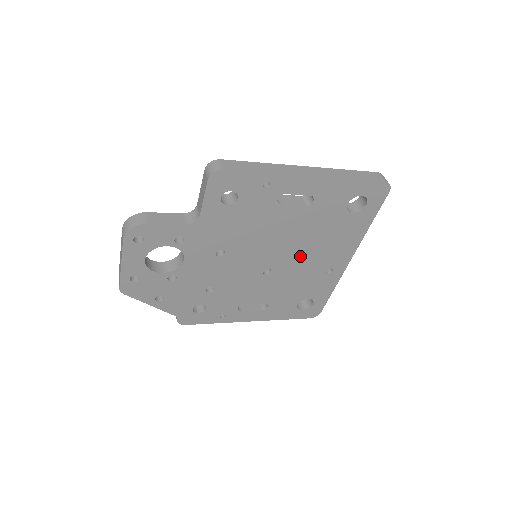
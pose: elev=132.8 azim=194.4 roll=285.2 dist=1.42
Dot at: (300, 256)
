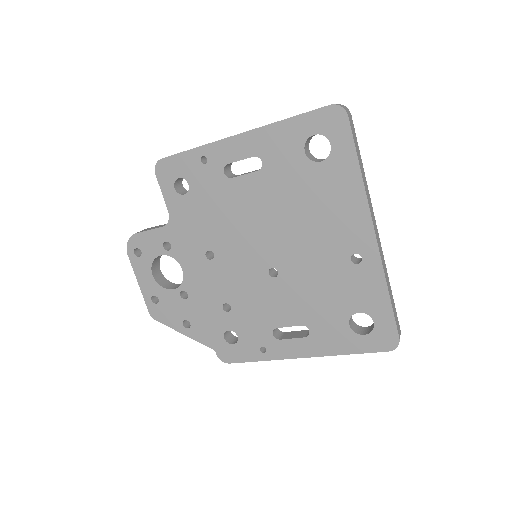
Dot at: (298, 242)
